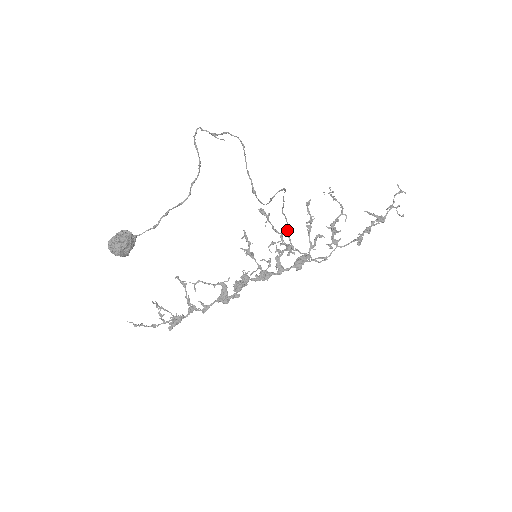
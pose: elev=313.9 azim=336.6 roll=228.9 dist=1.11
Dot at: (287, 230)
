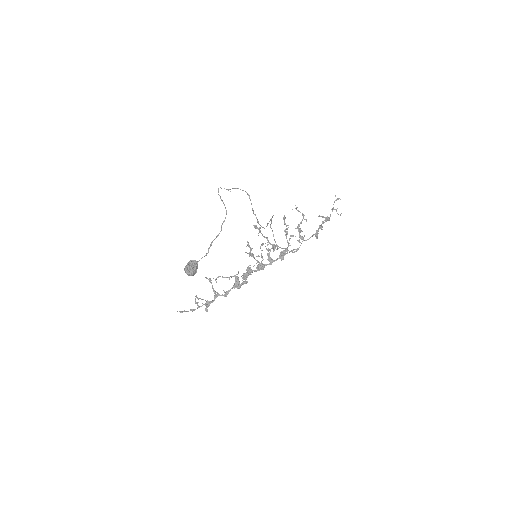
Dot at: occluded
